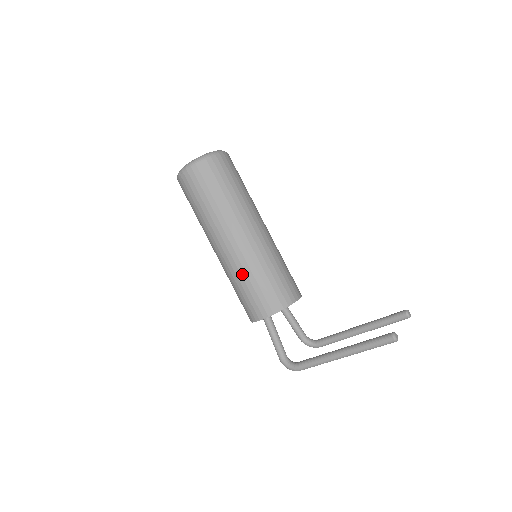
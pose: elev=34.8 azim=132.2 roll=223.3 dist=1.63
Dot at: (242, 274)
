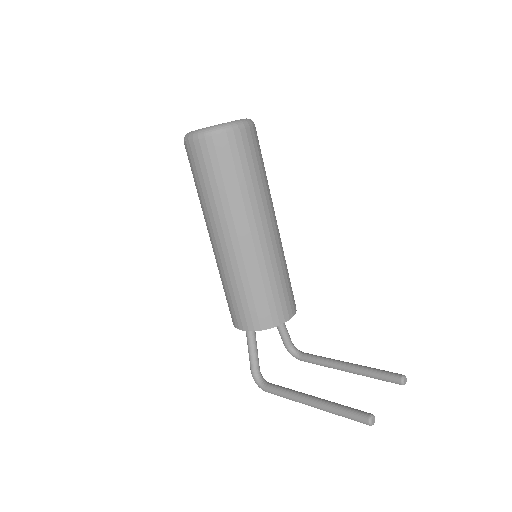
Dot at: (231, 279)
